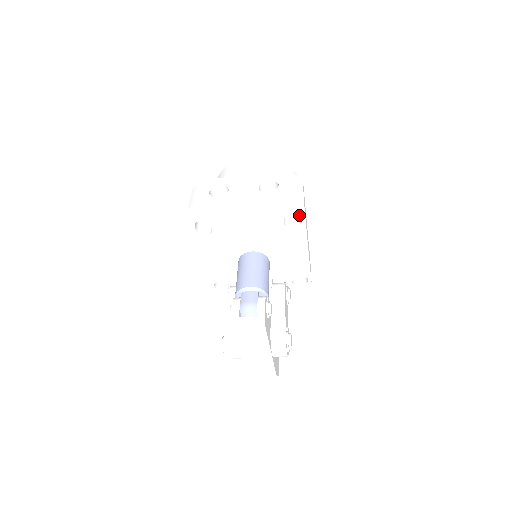
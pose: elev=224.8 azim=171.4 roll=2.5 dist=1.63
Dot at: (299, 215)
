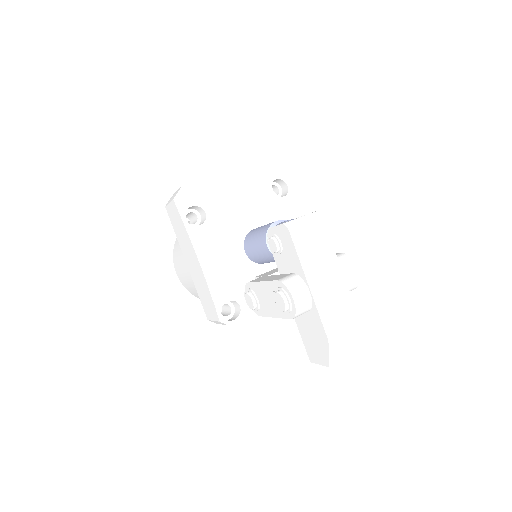
Dot at: (281, 194)
